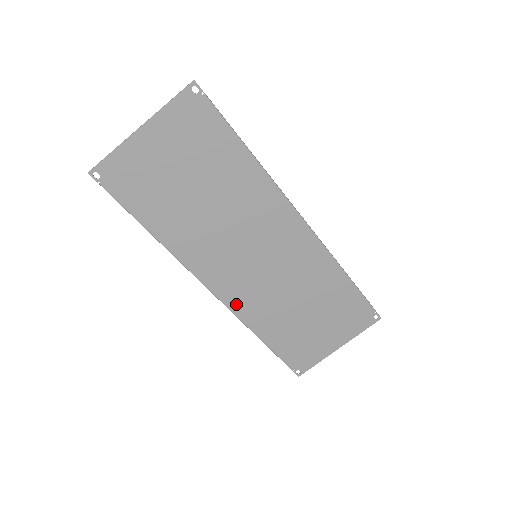
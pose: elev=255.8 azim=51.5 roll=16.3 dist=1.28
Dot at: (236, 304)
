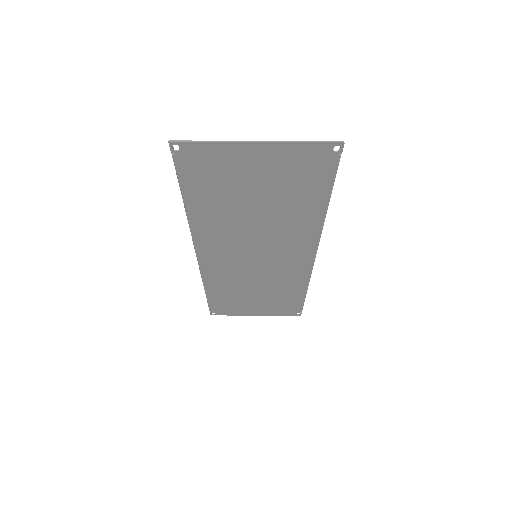
Dot at: (209, 270)
